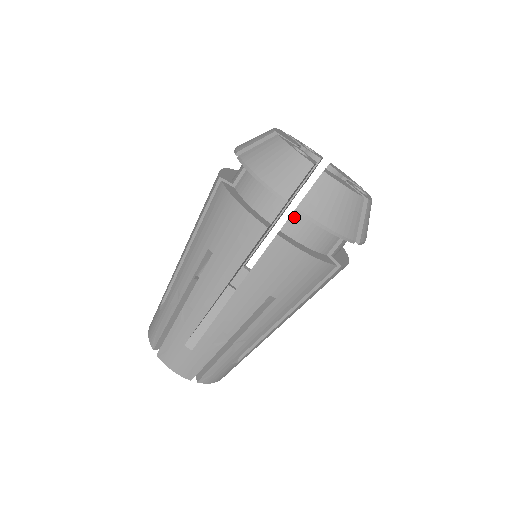
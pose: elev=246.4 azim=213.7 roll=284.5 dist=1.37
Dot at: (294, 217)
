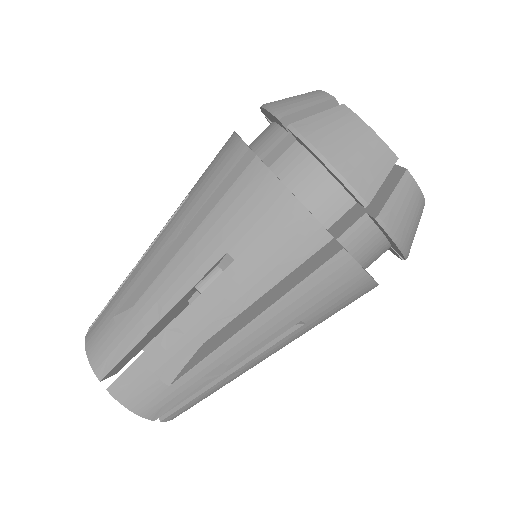
Dot at: (359, 224)
